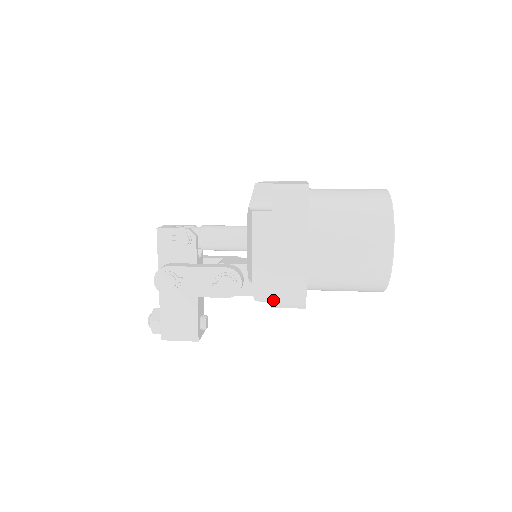
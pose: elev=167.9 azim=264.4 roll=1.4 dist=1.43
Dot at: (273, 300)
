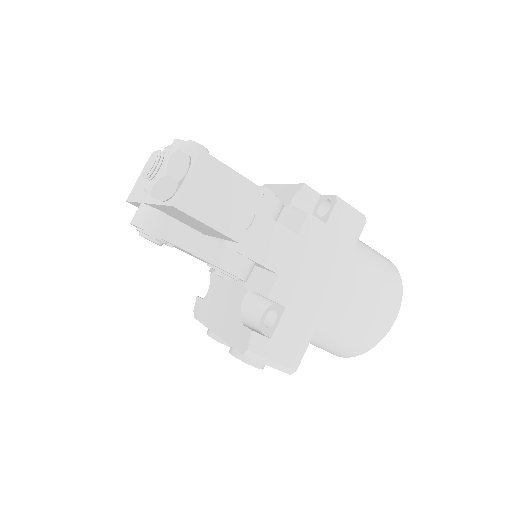
Dot at: (334, 196)
